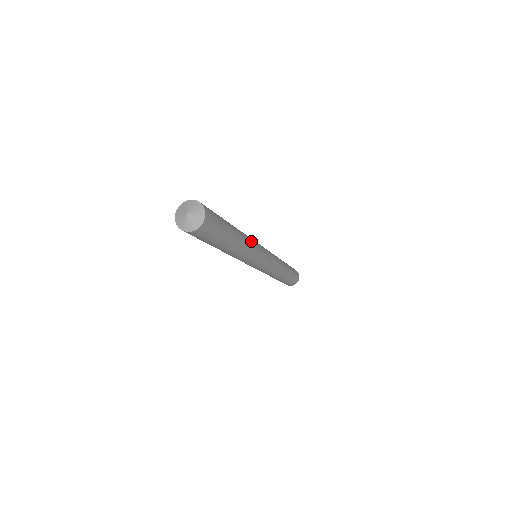
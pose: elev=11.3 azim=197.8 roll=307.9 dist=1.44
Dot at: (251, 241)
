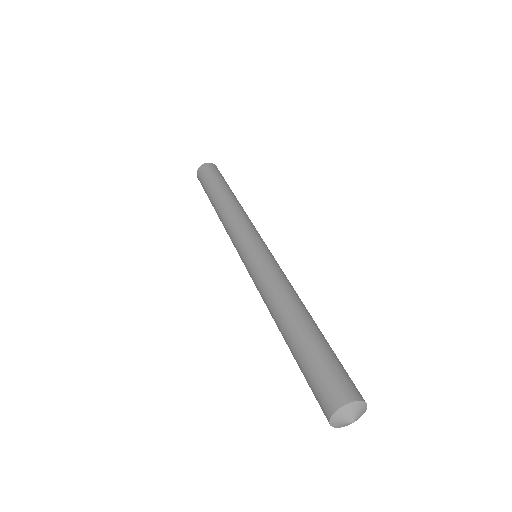
Dot at: (293, 288)
